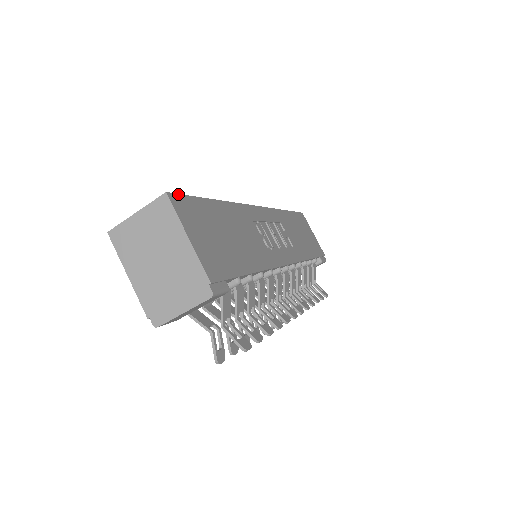
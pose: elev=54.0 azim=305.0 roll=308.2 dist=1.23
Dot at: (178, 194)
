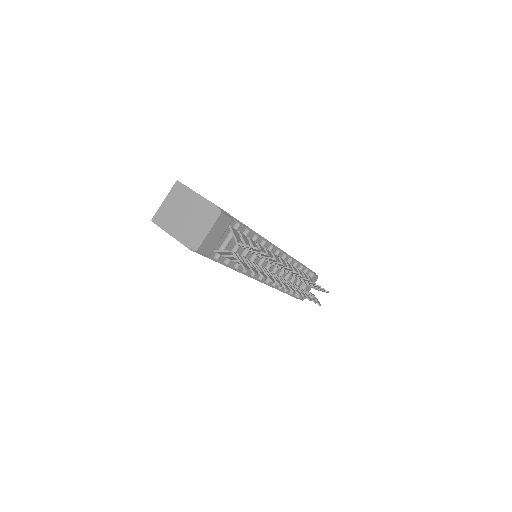
Dot at: occluded
